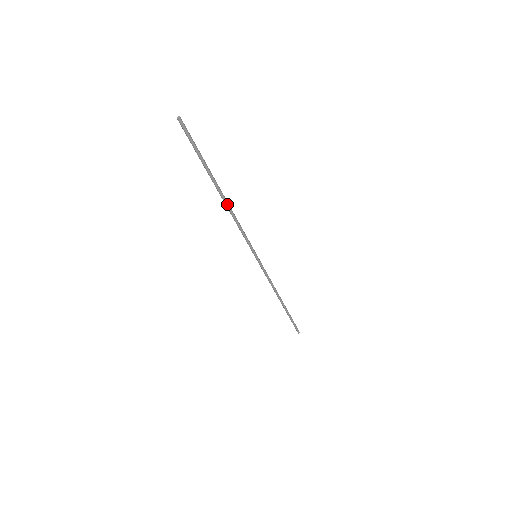
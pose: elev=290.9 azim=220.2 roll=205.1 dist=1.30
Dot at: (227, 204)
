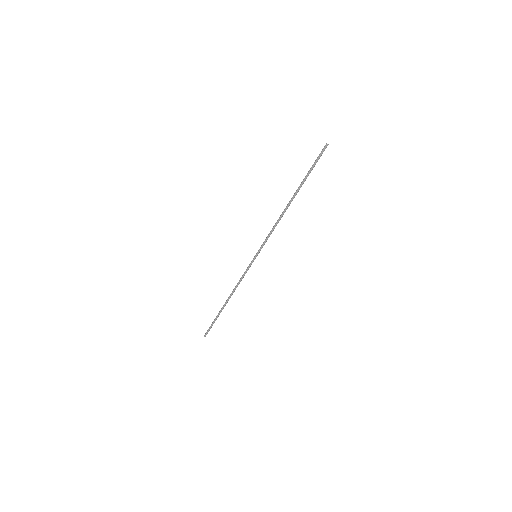
Dot at: occluded
